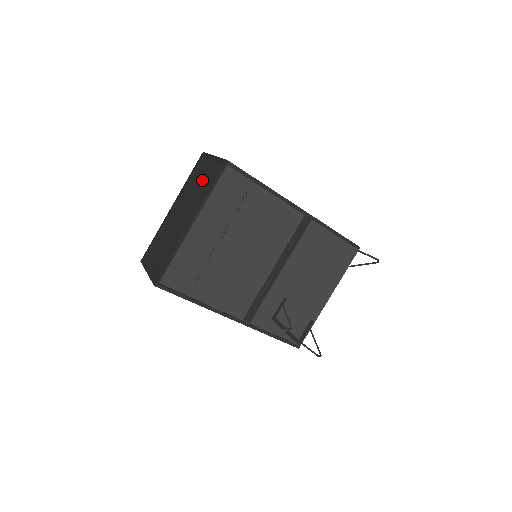
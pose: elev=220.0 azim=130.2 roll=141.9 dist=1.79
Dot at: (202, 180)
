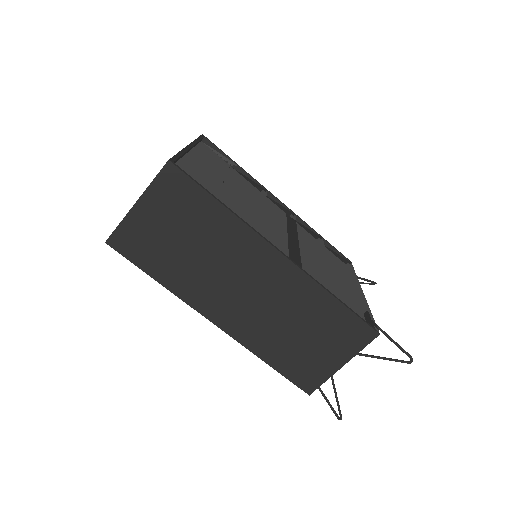
Dot at: occluded
